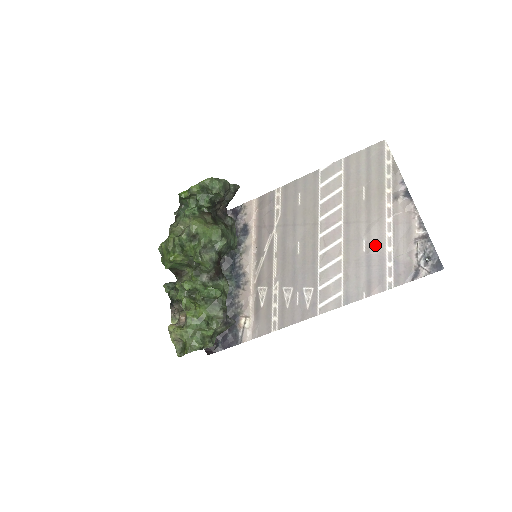
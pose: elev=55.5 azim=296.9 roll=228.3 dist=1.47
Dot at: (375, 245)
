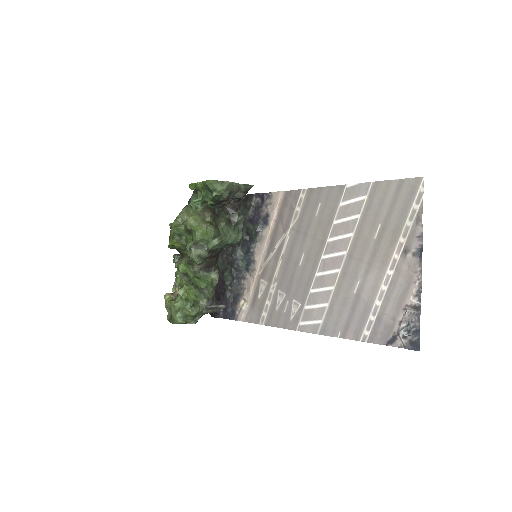
Dot at: (366, 292)
